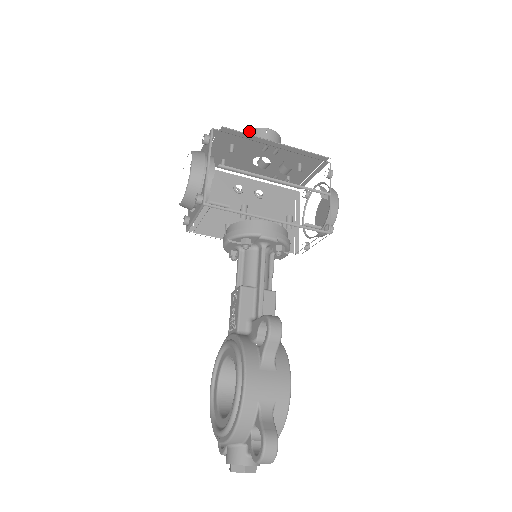
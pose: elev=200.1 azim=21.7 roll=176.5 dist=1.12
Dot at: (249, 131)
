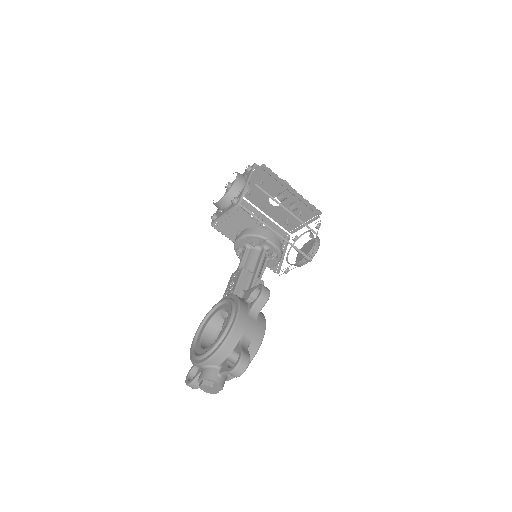
Dot at: occluded
